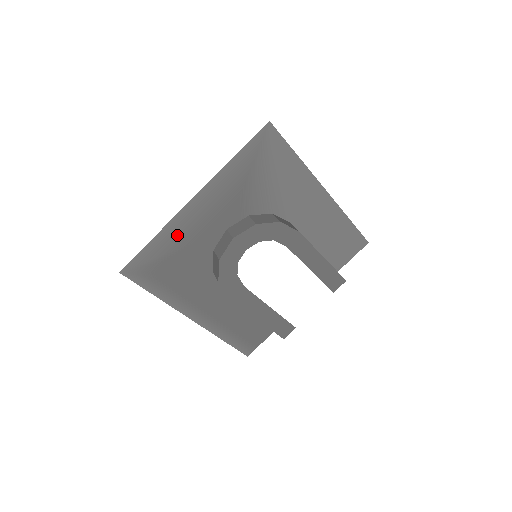
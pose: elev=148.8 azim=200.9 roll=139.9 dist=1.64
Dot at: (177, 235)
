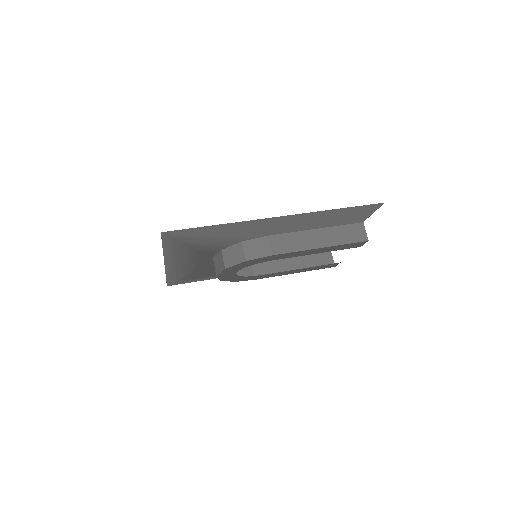
Dot at: (180, 271)
